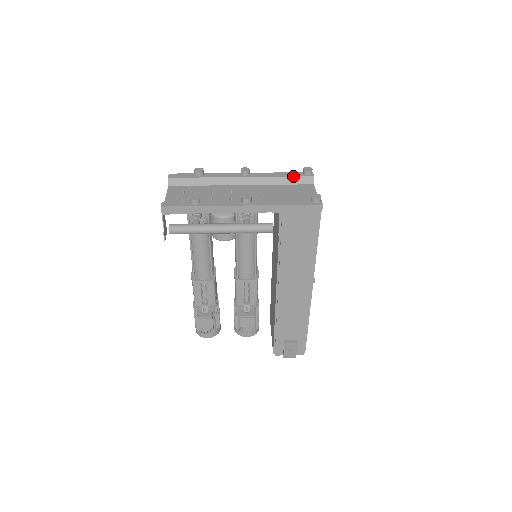
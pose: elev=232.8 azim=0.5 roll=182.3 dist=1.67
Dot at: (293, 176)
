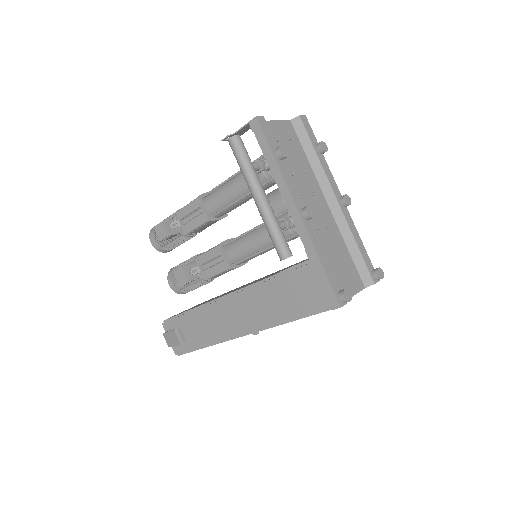
Dot at: (364, 259)
